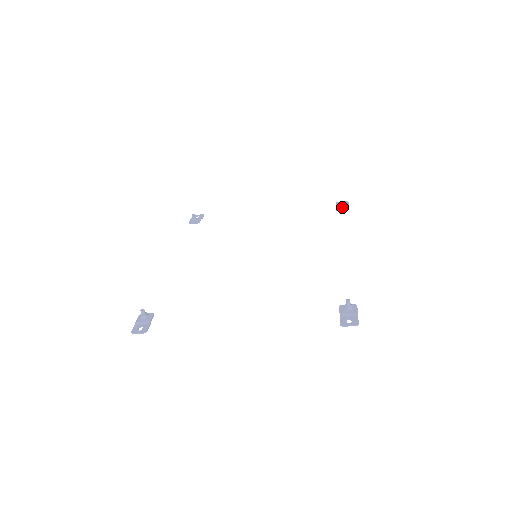
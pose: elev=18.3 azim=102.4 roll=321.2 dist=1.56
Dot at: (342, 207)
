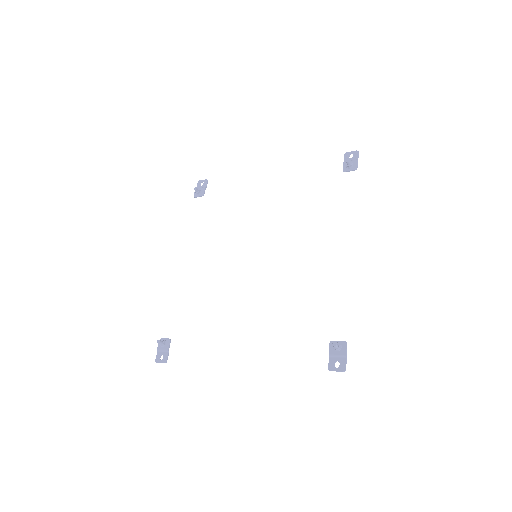
Dot at: (349, 167)
